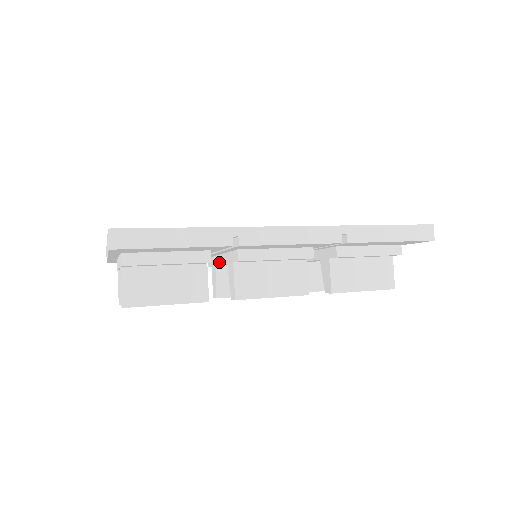
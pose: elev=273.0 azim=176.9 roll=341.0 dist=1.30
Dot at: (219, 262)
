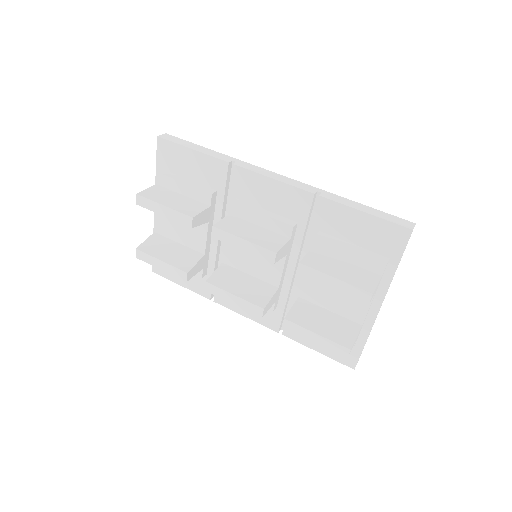
Dot at: (225, 251)
